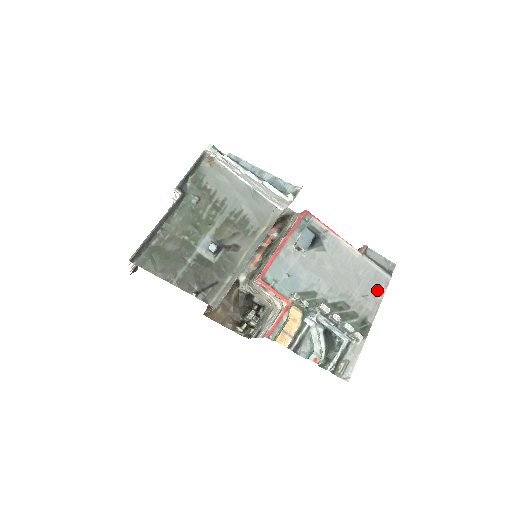
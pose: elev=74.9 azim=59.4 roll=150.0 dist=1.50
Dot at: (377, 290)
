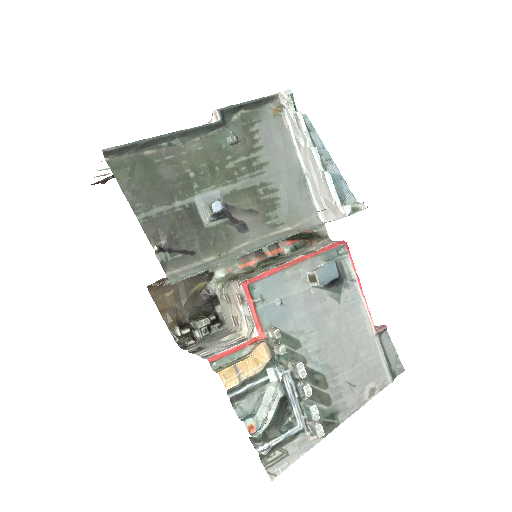
Dot at: (369, 386)
